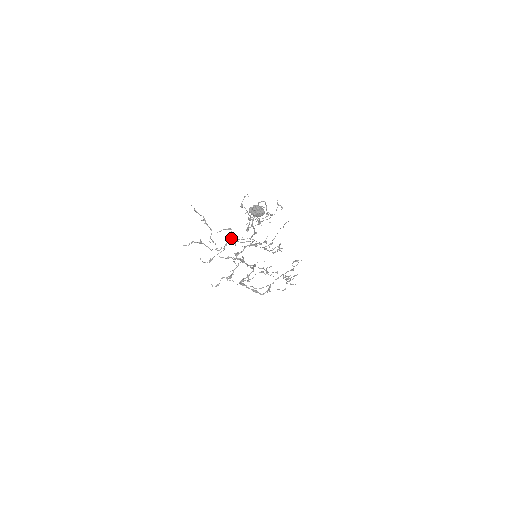
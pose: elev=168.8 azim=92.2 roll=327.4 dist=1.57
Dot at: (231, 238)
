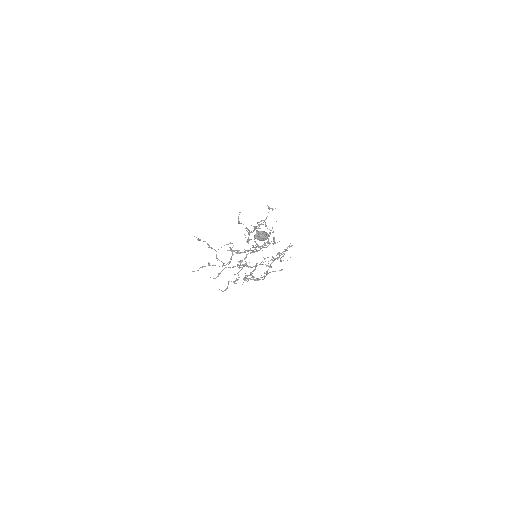
Dot at: occluded
